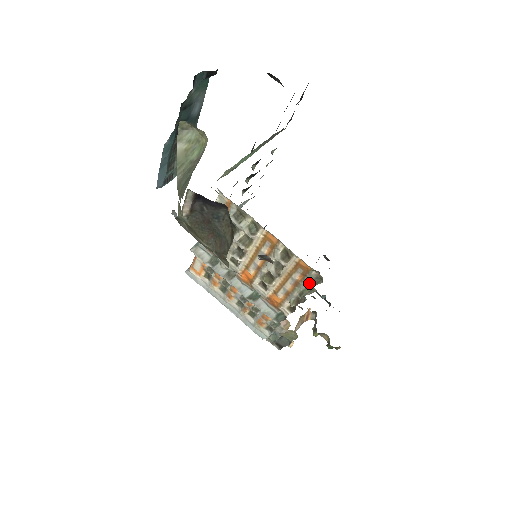
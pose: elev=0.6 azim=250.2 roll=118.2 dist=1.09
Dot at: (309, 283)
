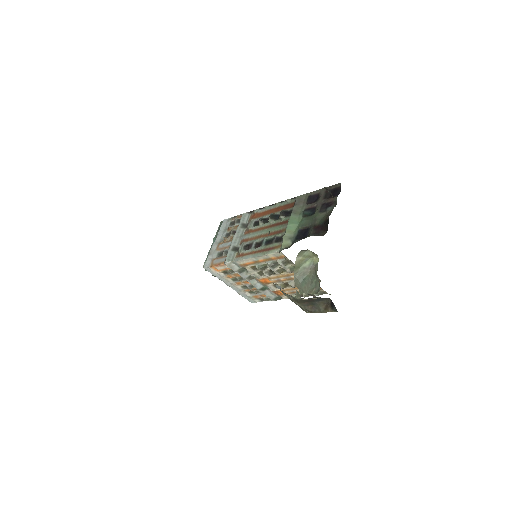
Dot at: (316, 294)
